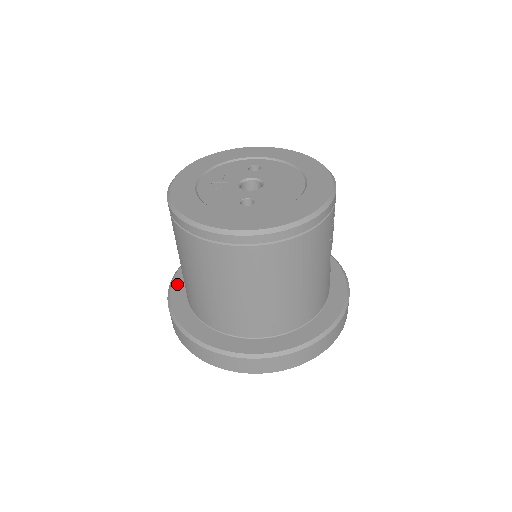
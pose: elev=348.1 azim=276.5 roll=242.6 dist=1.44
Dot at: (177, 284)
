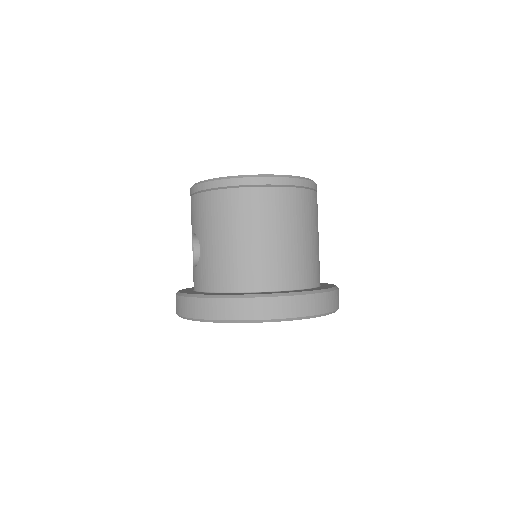
Dot at: (186, 292)
